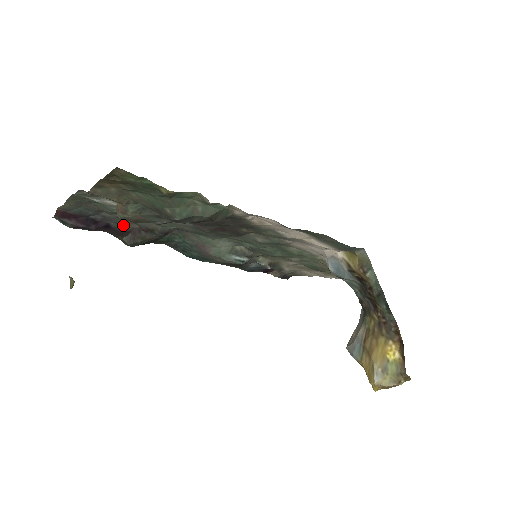
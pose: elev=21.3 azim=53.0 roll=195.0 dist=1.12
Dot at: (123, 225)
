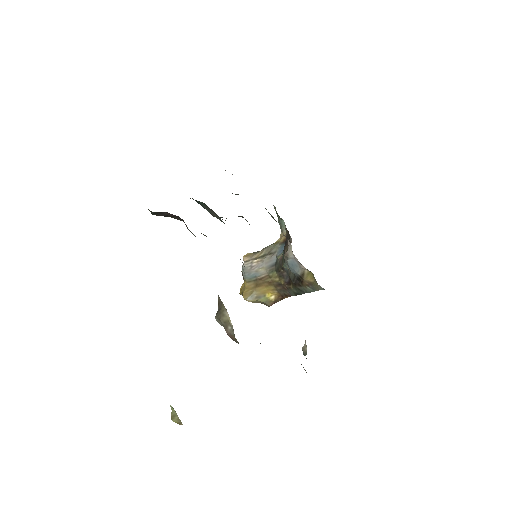
Dot at: occluded
